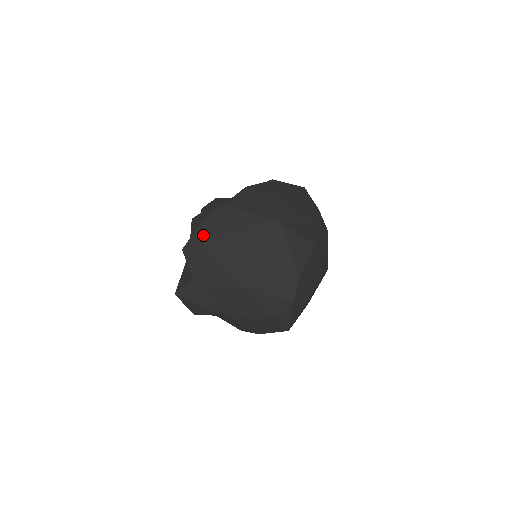
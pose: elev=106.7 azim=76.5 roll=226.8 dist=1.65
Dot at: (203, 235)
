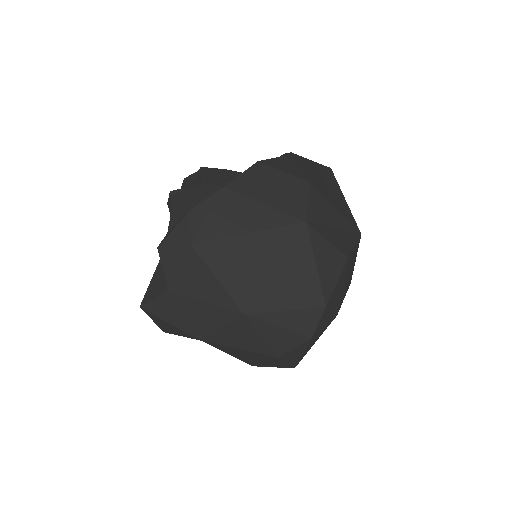
Dot at: (191, 230)
